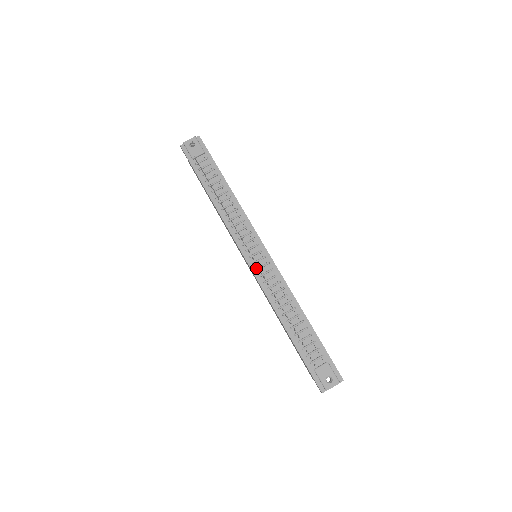
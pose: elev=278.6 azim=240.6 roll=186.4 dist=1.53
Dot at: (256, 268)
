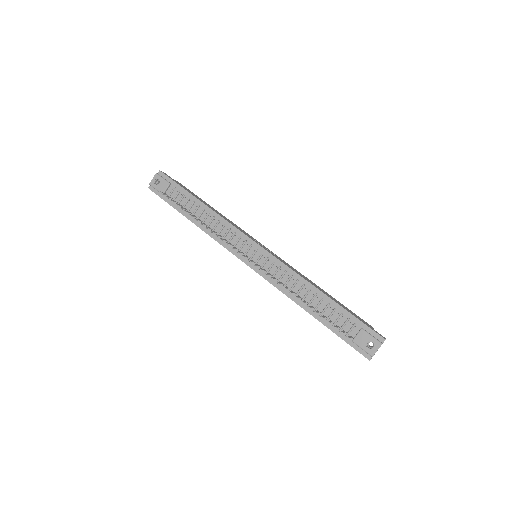
Dot at: (259, 268)
